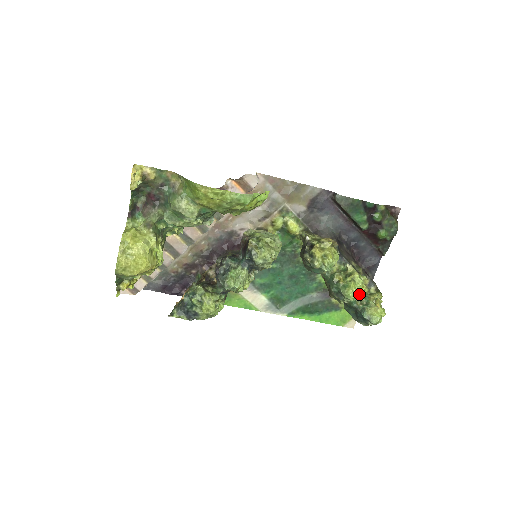
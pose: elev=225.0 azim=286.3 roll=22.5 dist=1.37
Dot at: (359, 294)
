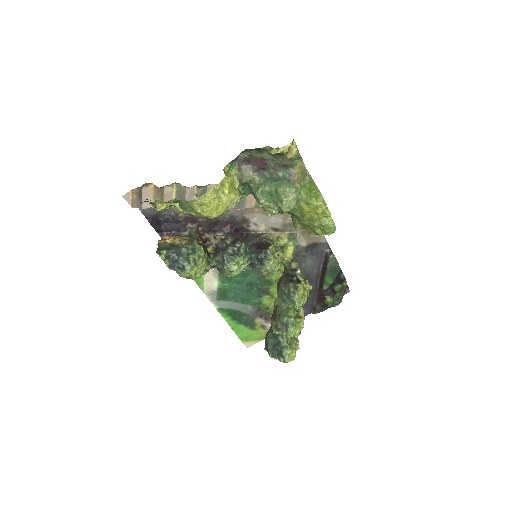
Dot at: (295, 335)
